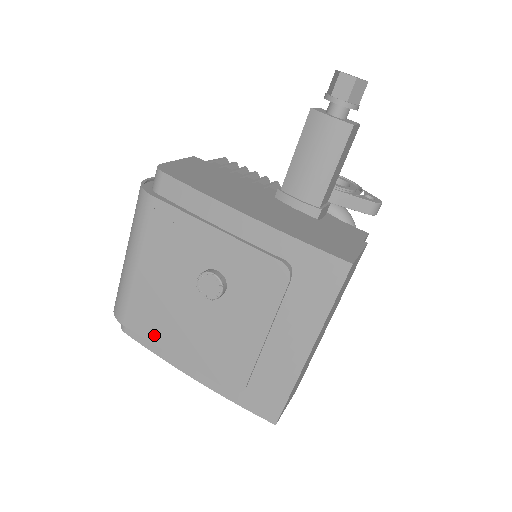
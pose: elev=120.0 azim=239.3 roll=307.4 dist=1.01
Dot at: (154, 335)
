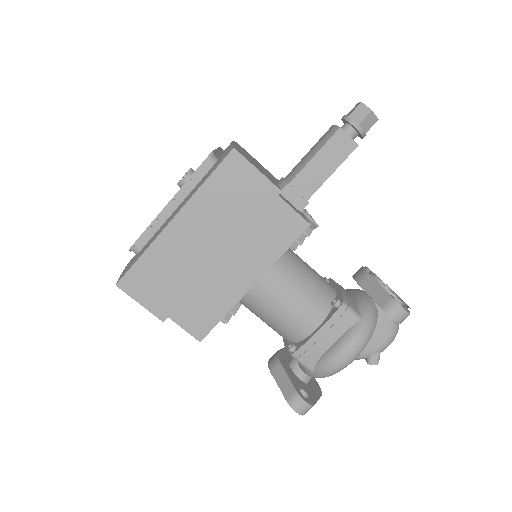
Dot at: occluded
